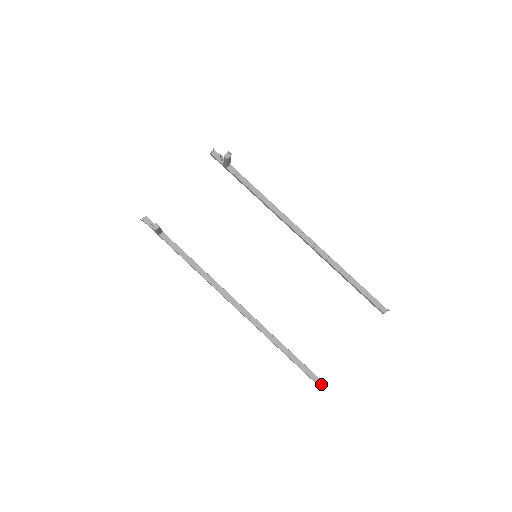
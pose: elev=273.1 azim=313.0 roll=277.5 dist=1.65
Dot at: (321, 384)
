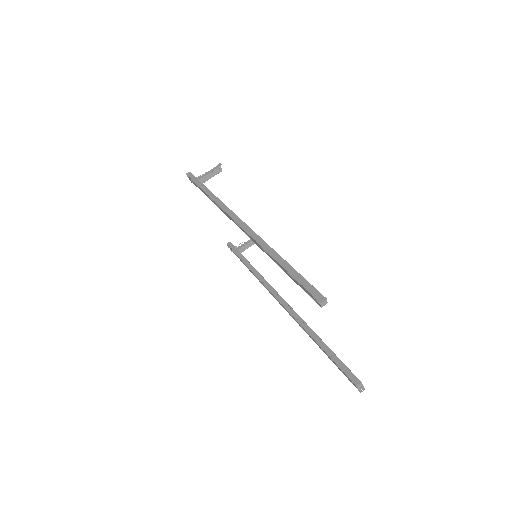
Dot at: (324, 298)
